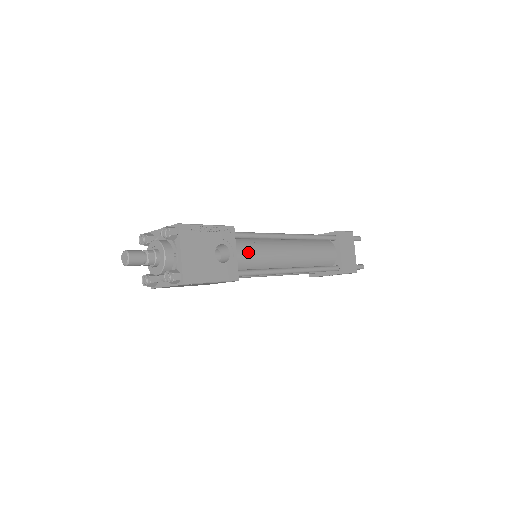
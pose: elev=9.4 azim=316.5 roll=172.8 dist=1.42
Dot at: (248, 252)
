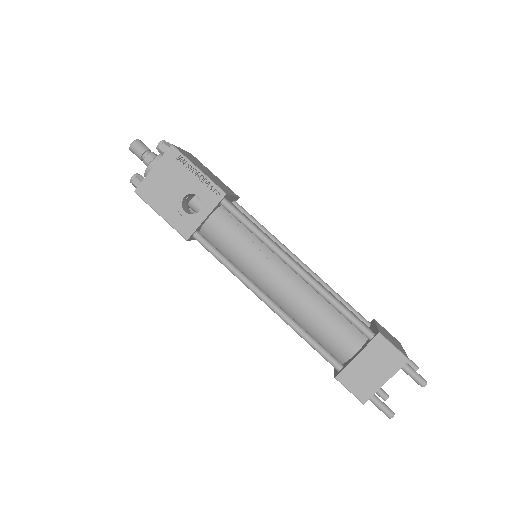
Dot at: (227, 232)
